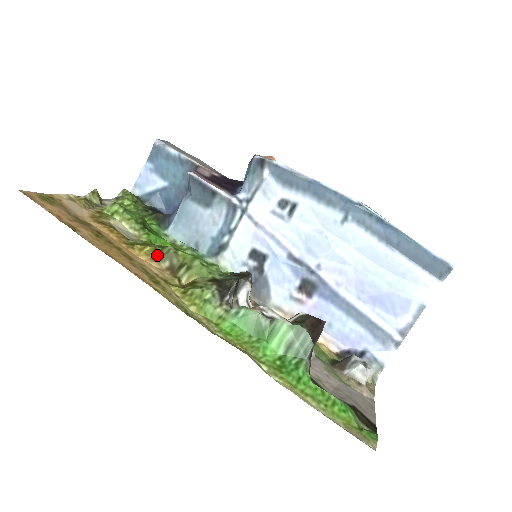
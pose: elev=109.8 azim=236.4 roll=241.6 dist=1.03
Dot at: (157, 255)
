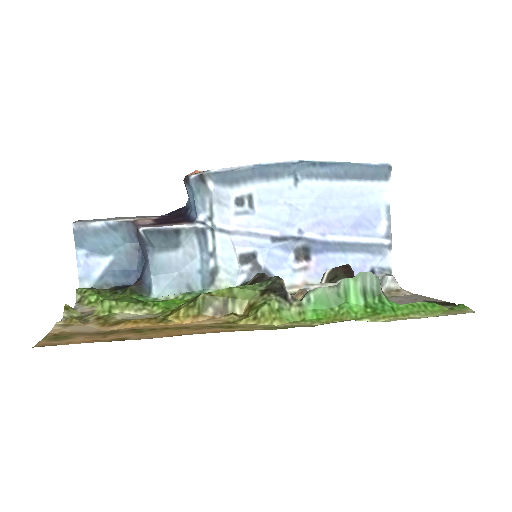
Dot at: (195, 310)
